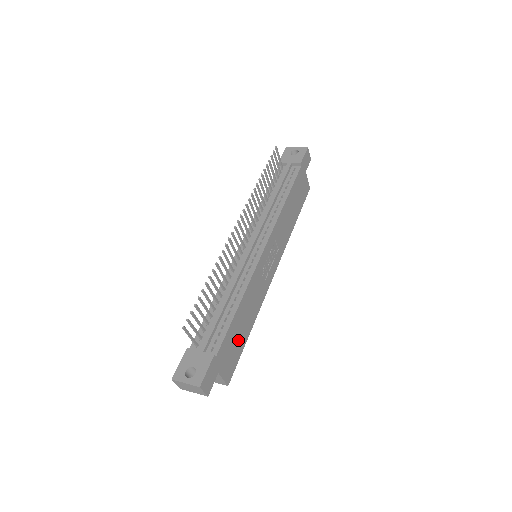
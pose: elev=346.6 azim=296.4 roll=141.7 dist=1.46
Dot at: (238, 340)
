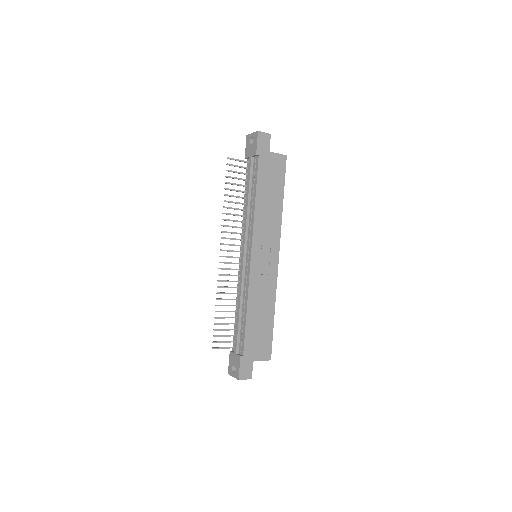
Dot at: (262, 330)
